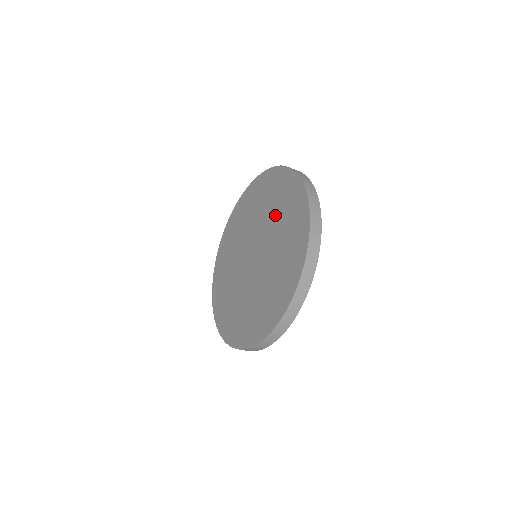
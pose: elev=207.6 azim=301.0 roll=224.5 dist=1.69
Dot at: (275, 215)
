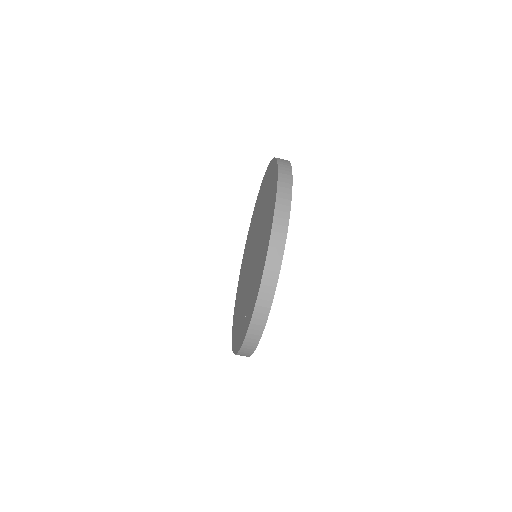
Dot at: (264, 210)
